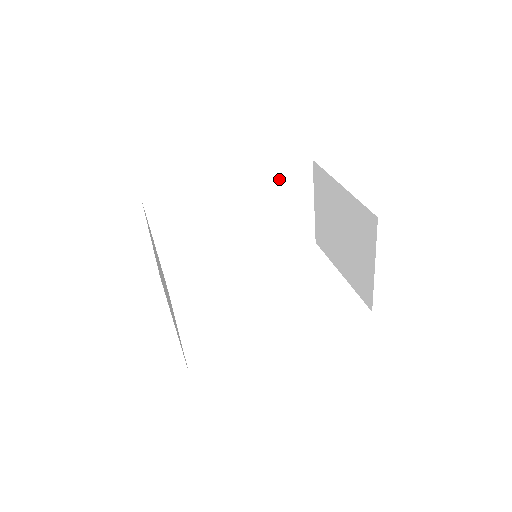
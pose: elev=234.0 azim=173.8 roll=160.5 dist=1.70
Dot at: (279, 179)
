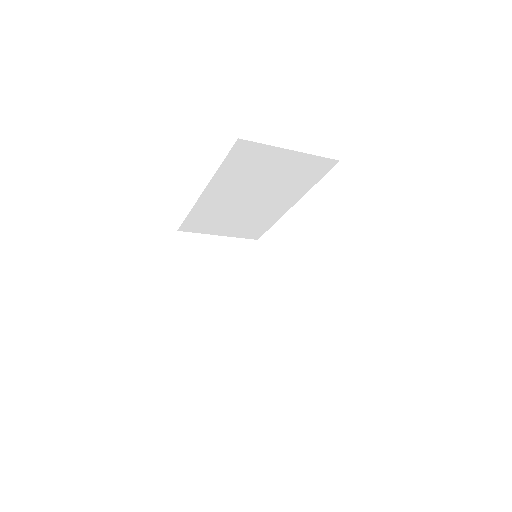
Dot at: (234, 166)
